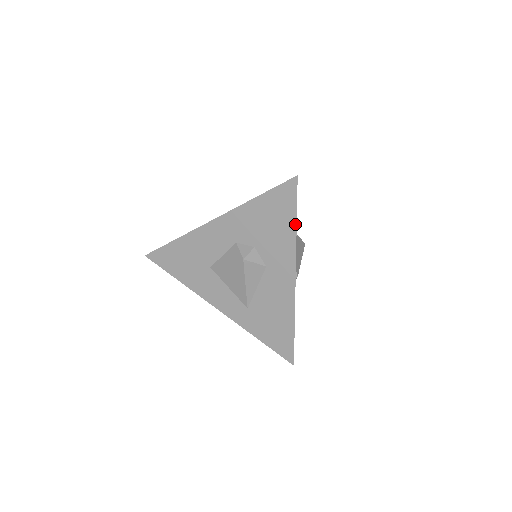
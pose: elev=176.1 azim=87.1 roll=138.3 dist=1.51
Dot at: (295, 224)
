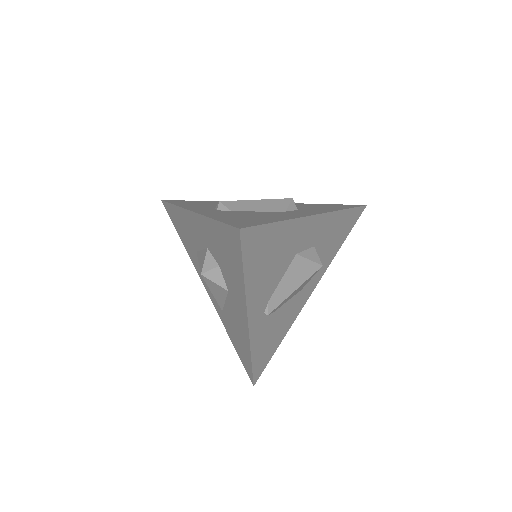
Dot at: (243, 276)
